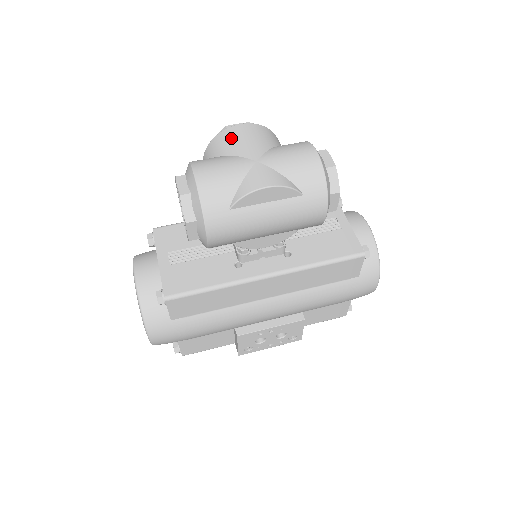
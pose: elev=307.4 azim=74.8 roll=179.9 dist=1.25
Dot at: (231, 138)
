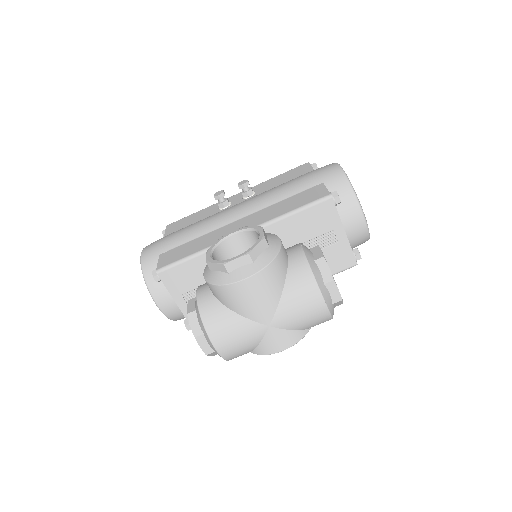
Dot at: (238, 298)
